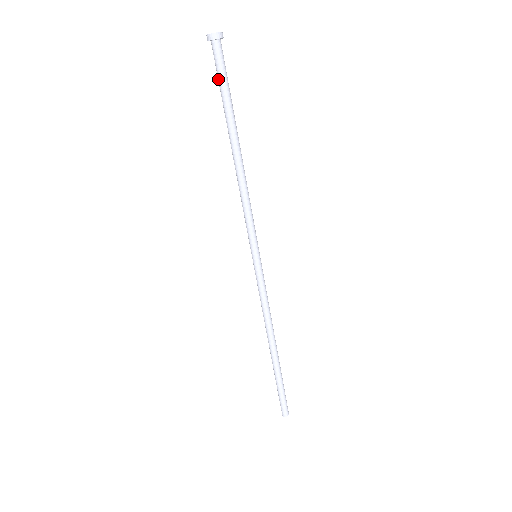
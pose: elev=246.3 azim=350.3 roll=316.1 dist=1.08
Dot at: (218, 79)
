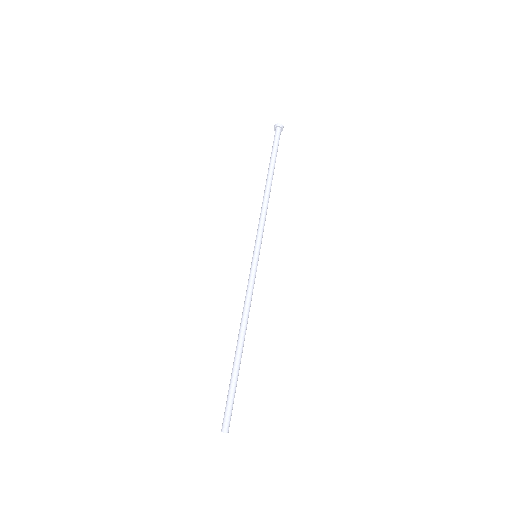
Dot at: (273, 147)
